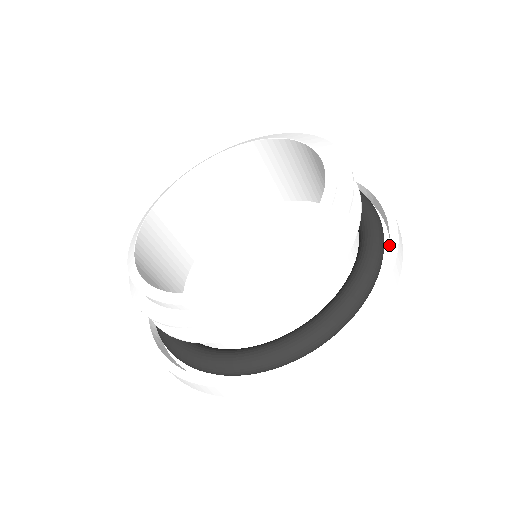
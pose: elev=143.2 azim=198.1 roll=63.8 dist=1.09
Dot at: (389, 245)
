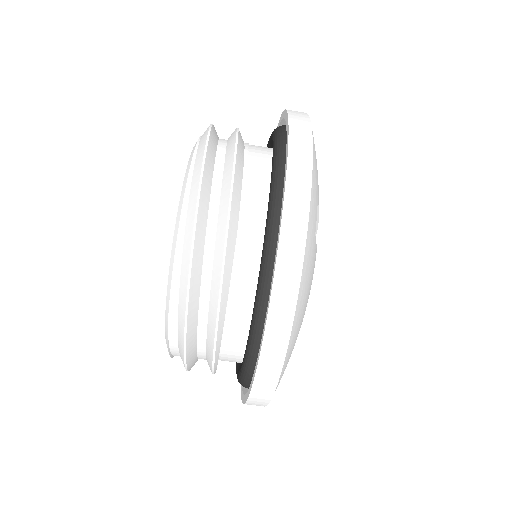
Dot at: occluded
